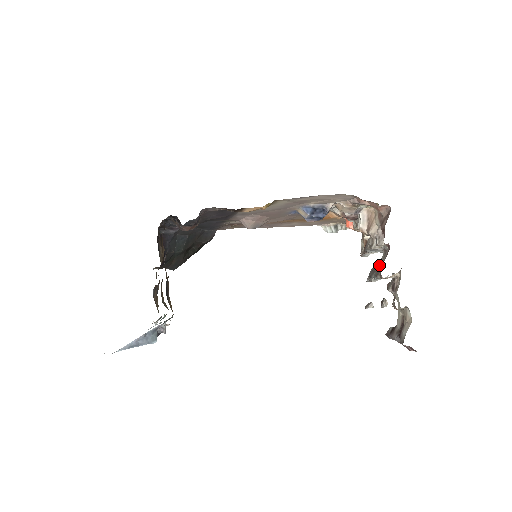
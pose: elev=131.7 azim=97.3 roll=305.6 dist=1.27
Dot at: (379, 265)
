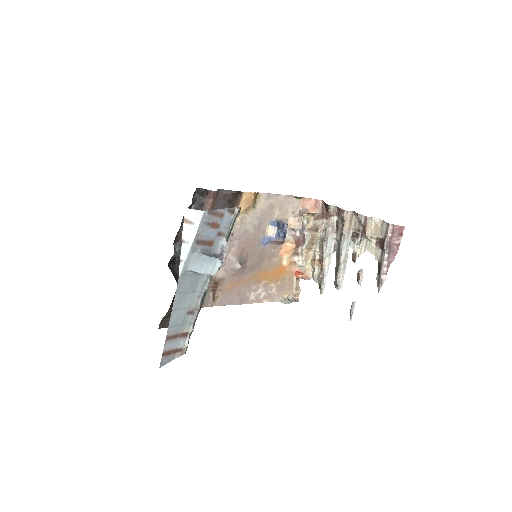
Dot at: (338, 240)
